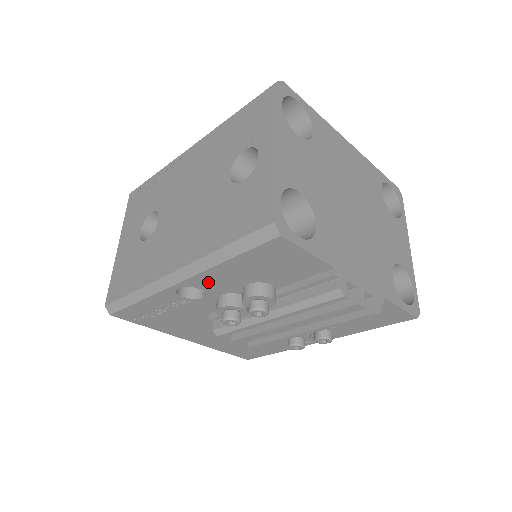
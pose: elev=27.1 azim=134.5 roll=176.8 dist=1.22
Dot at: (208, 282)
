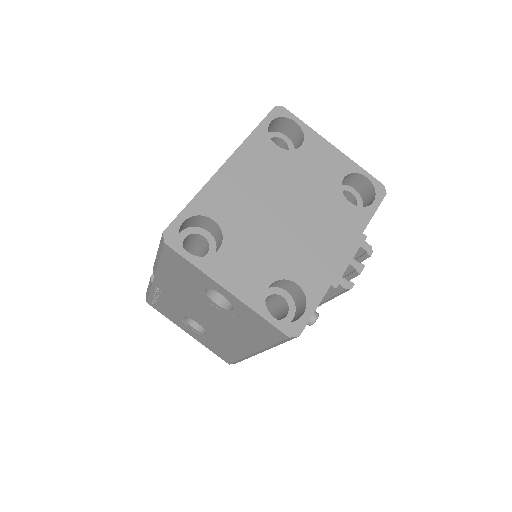
Dot at: occluded
